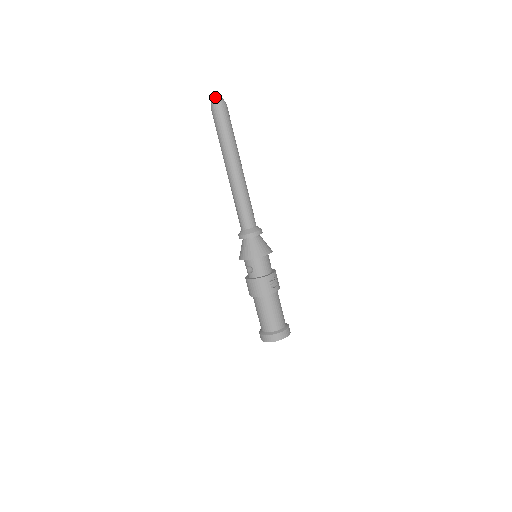
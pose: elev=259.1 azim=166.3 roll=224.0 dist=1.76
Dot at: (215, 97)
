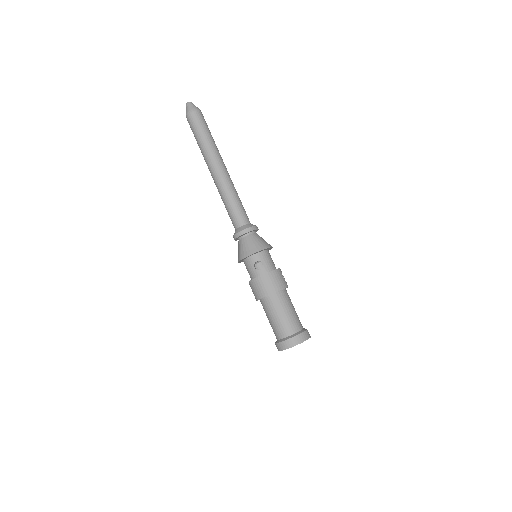
Dot at: (192, 104)
